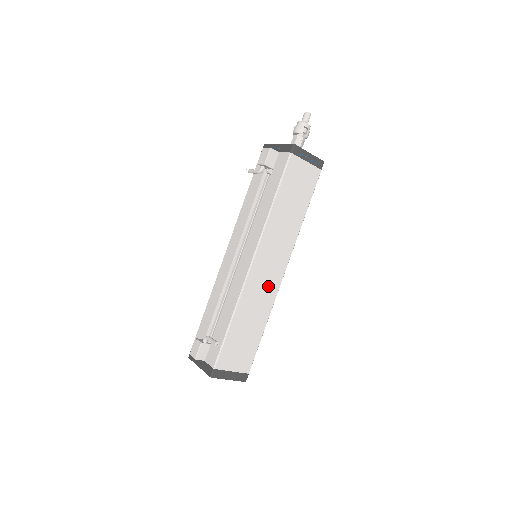
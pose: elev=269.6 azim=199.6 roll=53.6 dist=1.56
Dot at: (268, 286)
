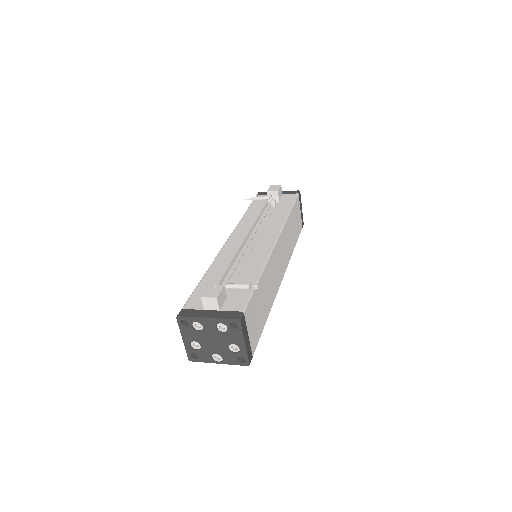
Dot at: (276, 277)
